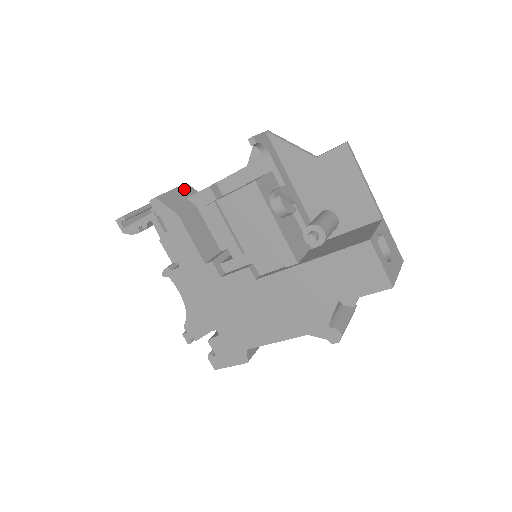
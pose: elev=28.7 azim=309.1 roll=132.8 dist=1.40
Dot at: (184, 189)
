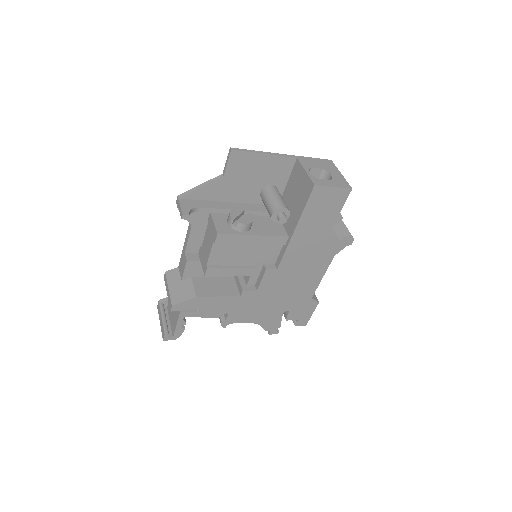
Dot at: (171, 278)
